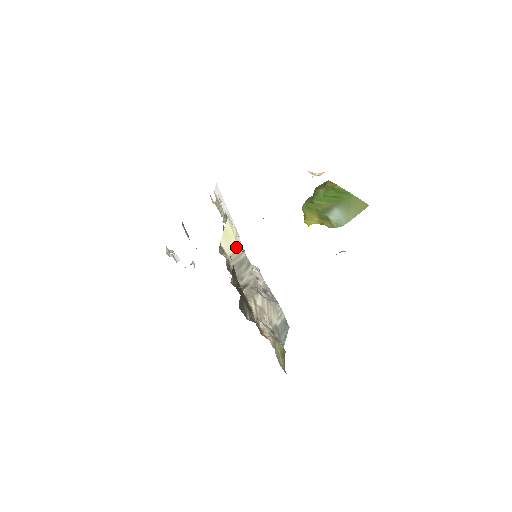
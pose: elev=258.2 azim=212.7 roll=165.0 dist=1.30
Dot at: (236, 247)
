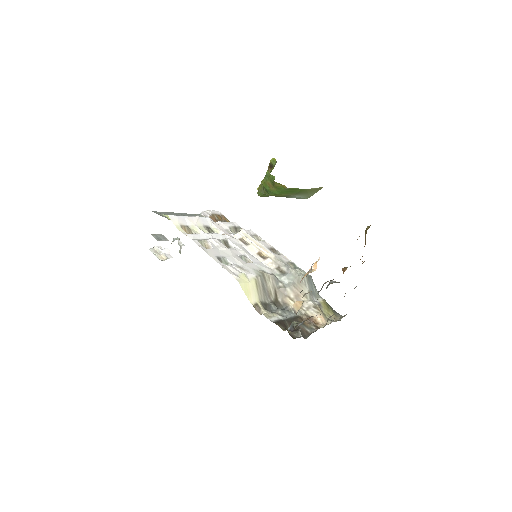
Dot at: (254, 285)
